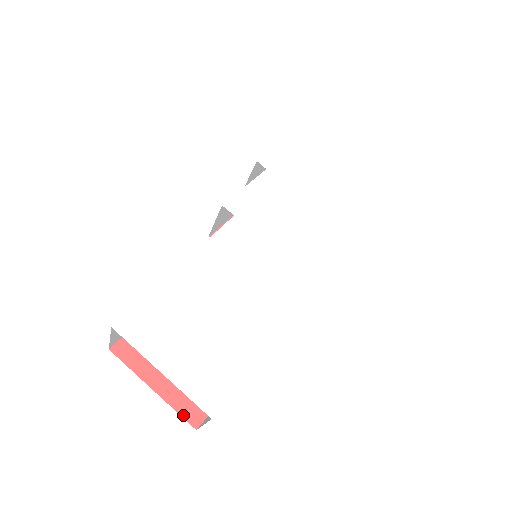
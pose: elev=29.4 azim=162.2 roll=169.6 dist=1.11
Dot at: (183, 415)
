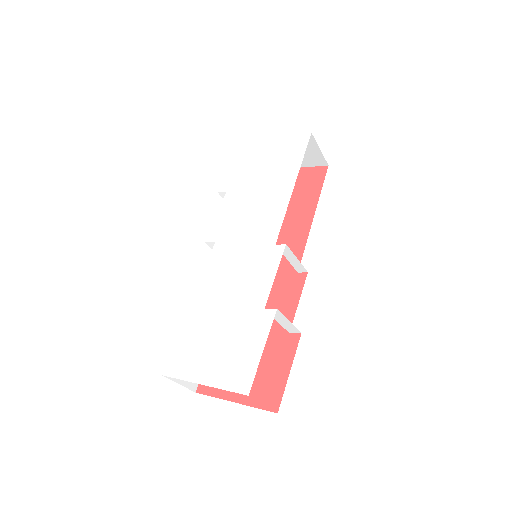
Dot at: (263, 408)
